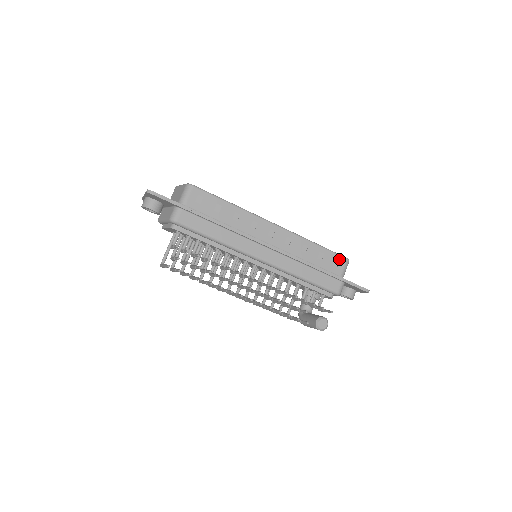
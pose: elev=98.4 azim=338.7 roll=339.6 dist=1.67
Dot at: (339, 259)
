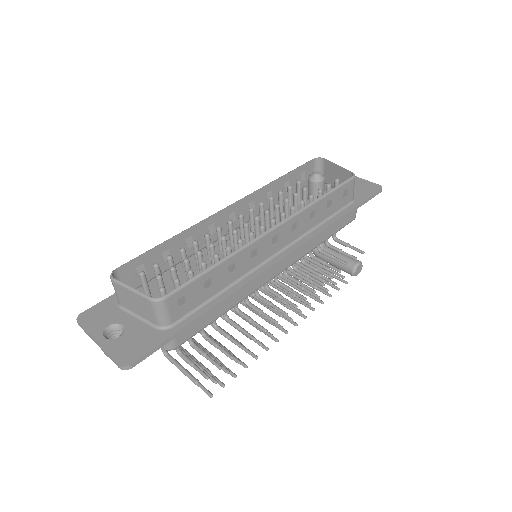
Dot at: (347, 187)
